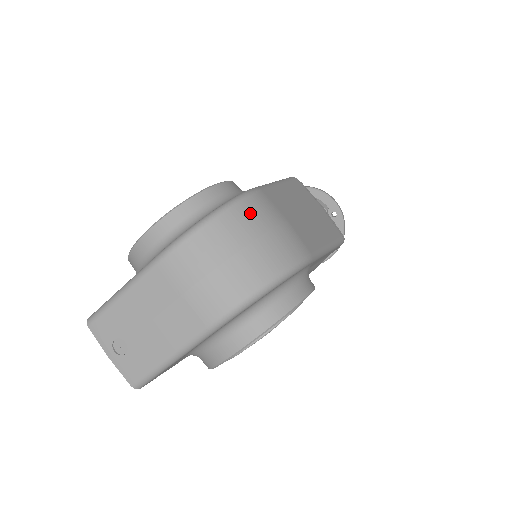
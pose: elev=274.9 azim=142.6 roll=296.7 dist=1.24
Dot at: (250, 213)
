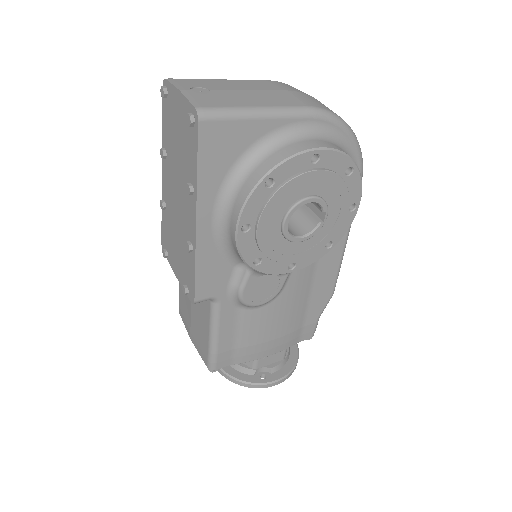
Dot at: occluded
